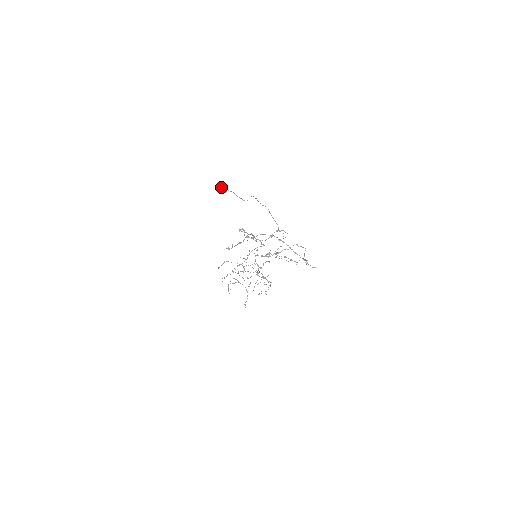
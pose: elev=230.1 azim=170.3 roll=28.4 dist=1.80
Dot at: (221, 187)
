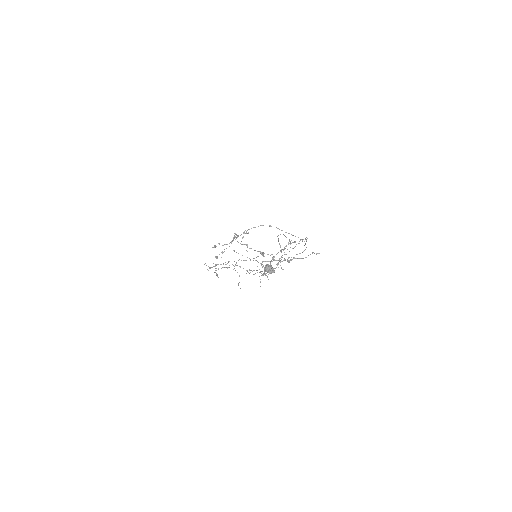
Dot at: (268, 269)
